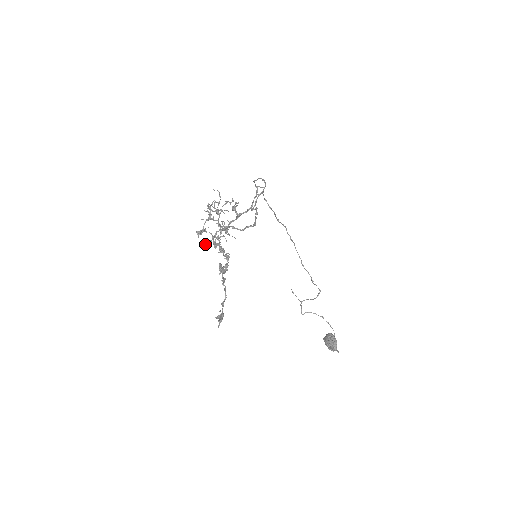
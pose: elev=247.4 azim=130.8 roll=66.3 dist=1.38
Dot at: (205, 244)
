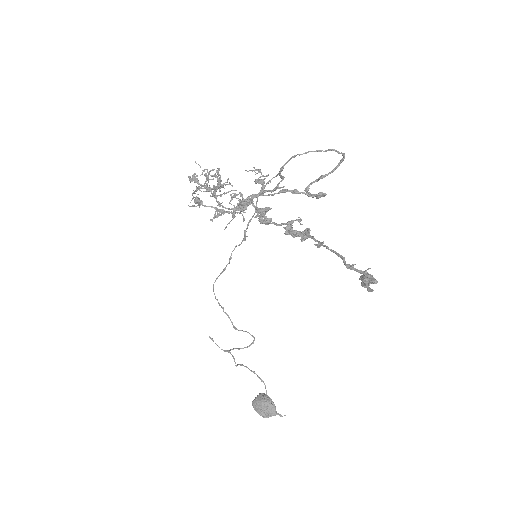
Dot at: (221, 214)
